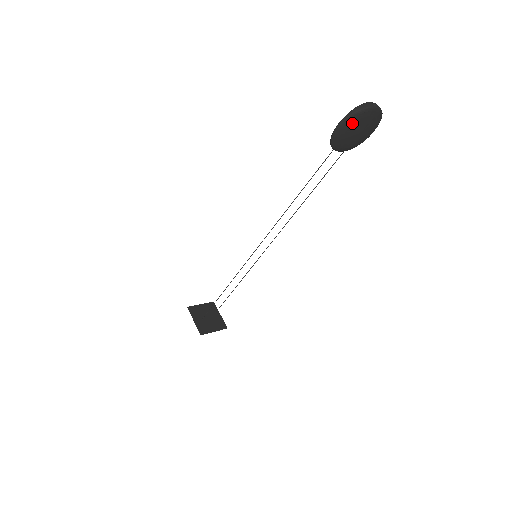
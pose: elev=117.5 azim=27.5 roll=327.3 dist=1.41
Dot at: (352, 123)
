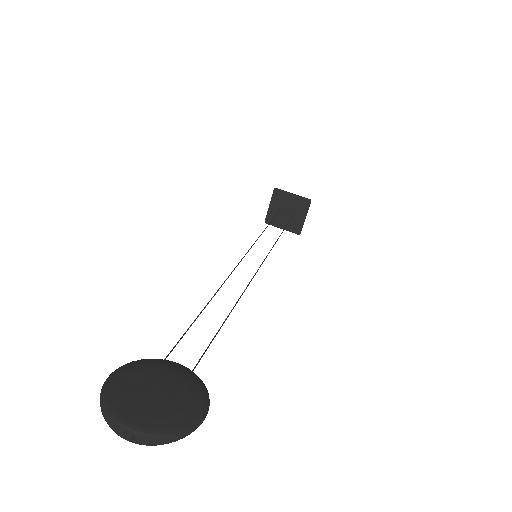
Dot at: occluded
